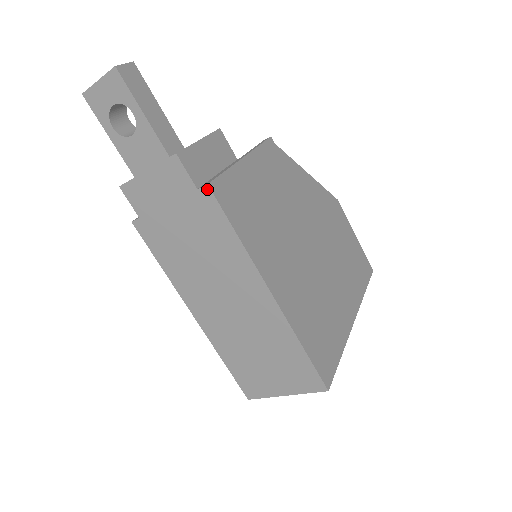
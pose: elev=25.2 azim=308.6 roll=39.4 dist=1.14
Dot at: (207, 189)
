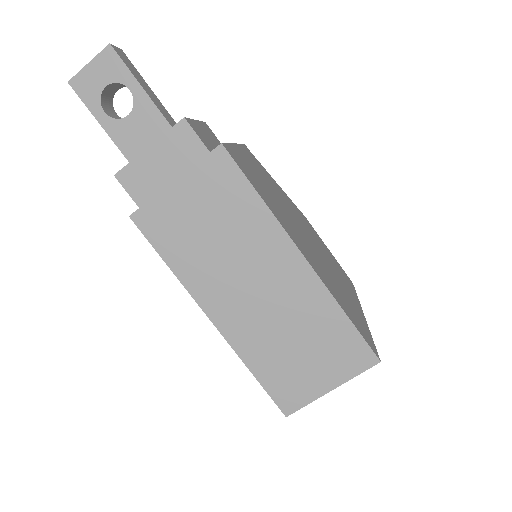
Dot at: (221, 149)
